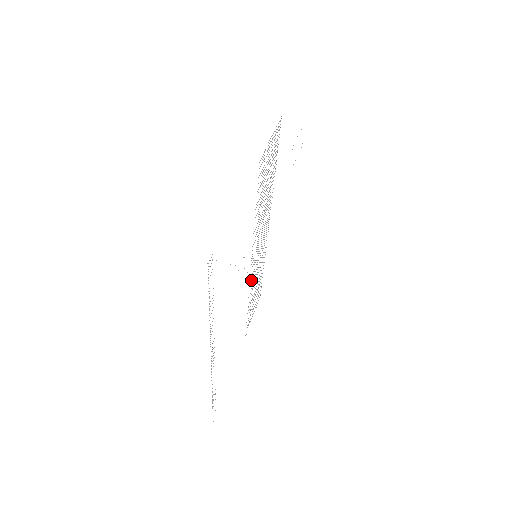
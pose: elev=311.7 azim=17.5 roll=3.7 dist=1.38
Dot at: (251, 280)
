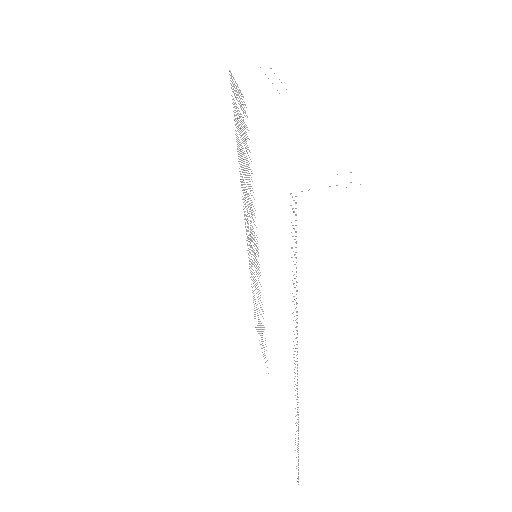
Dot at: (259, 290)
